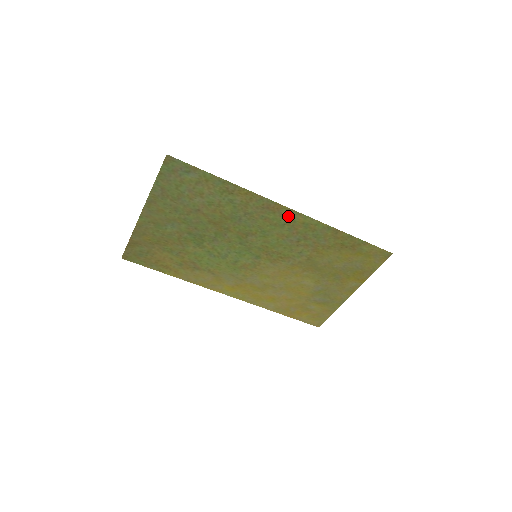
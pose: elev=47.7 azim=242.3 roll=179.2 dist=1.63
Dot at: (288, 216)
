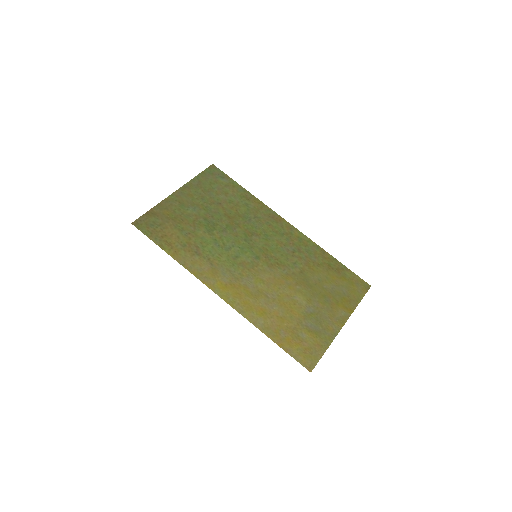
Dot at: (287, 228)
